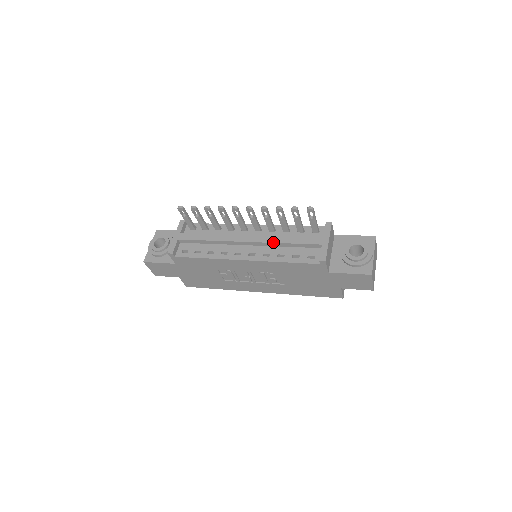
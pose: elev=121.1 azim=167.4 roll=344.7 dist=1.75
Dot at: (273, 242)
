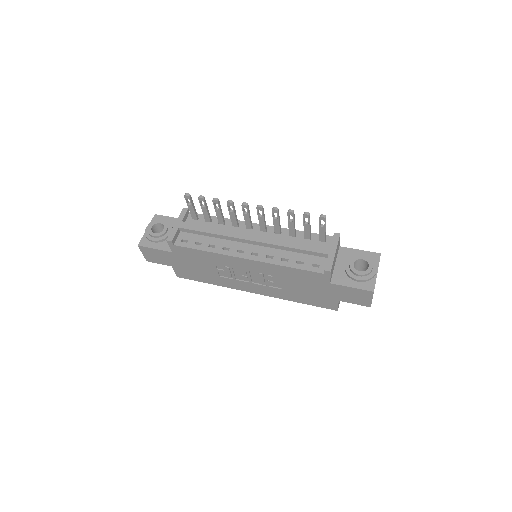
Dot at: (278, 245)
